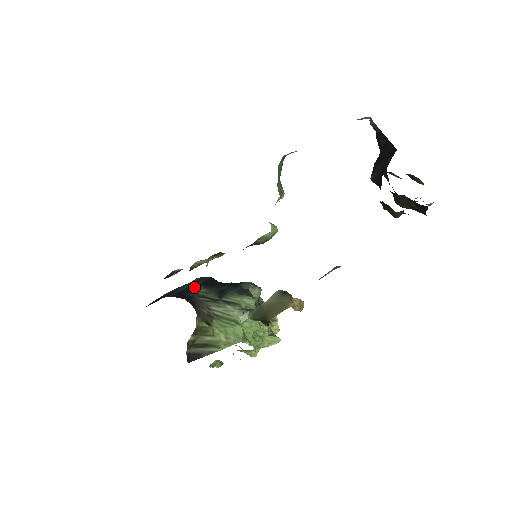
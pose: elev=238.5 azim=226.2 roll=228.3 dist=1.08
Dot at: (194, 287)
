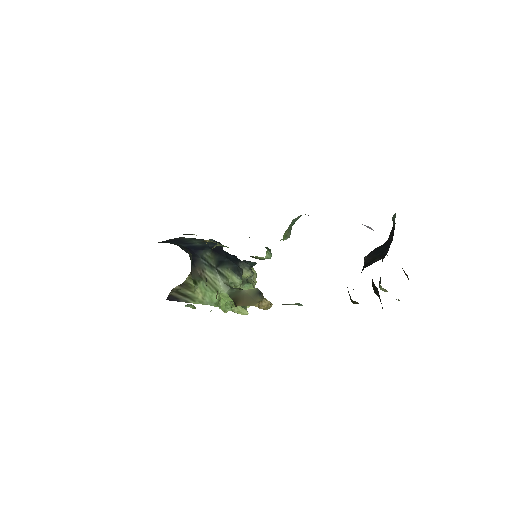
Dot at: (204, 248)
